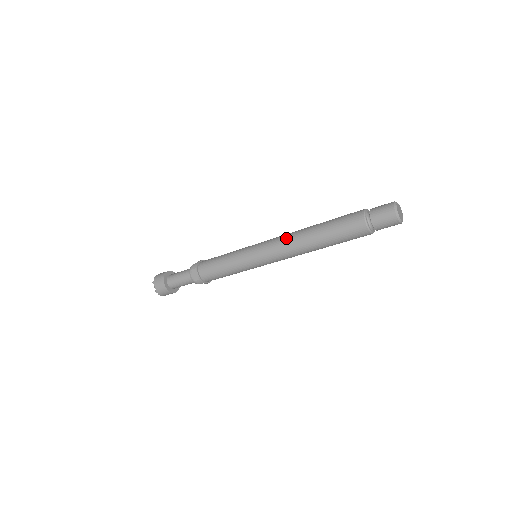
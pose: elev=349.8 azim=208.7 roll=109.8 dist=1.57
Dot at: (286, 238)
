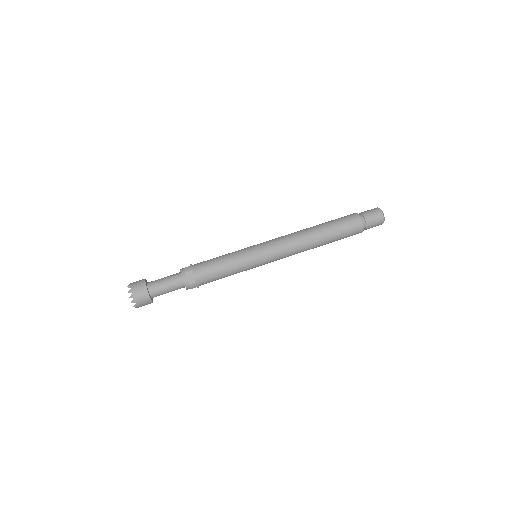
Dot at: (293, 236)
